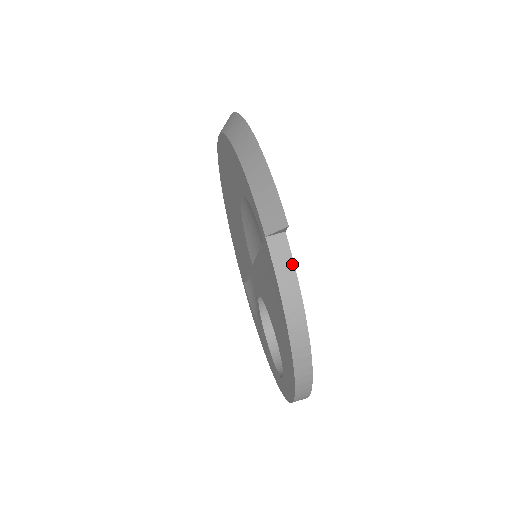
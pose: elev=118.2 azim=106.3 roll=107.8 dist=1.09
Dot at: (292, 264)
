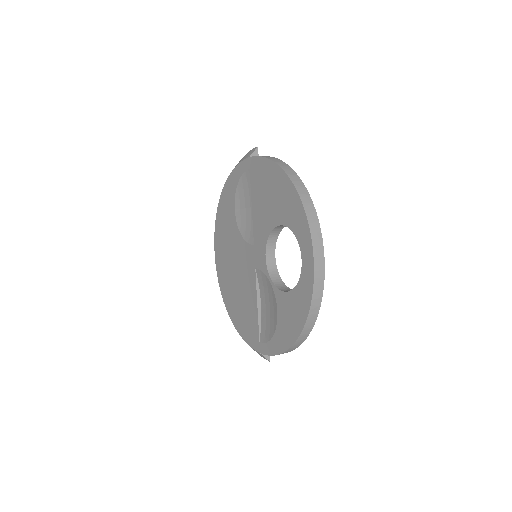
Dot at: occluded
